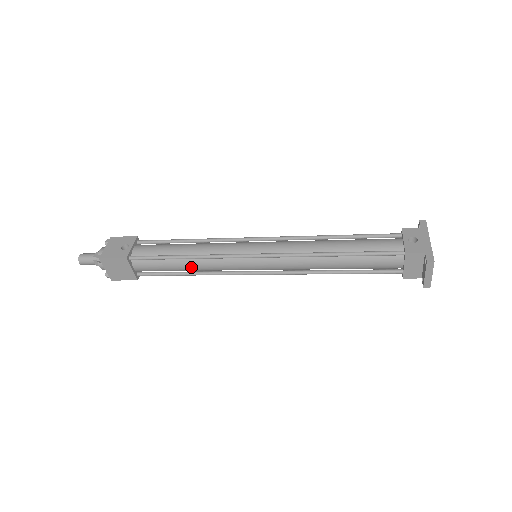
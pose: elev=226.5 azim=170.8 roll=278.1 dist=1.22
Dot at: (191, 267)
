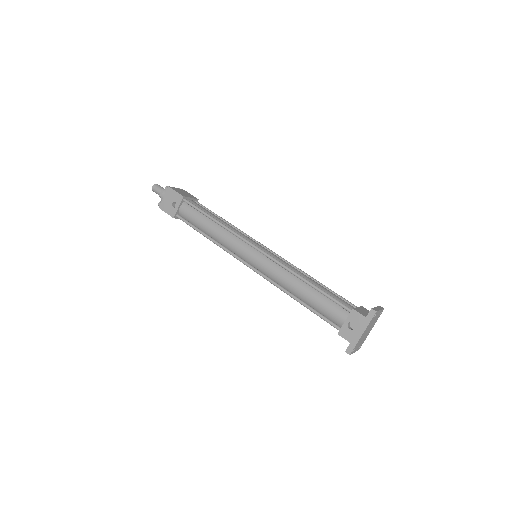
Dot at: occluded
